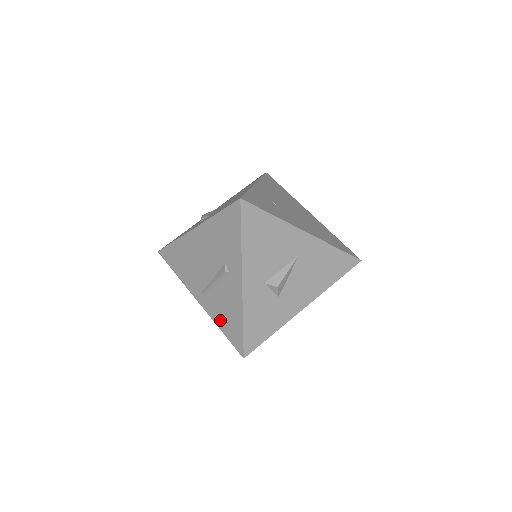
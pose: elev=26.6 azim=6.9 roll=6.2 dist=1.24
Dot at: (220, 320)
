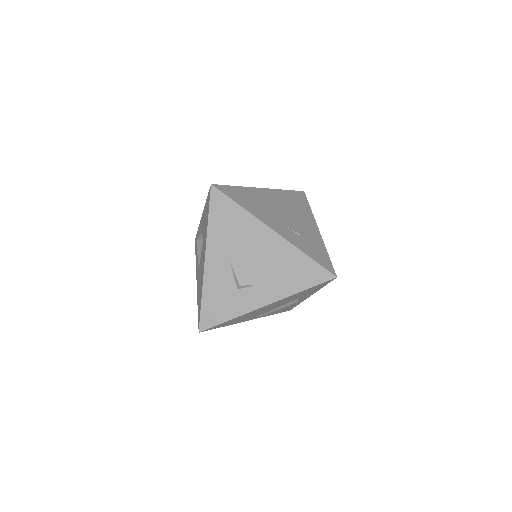
Dot at: (274, 313)
